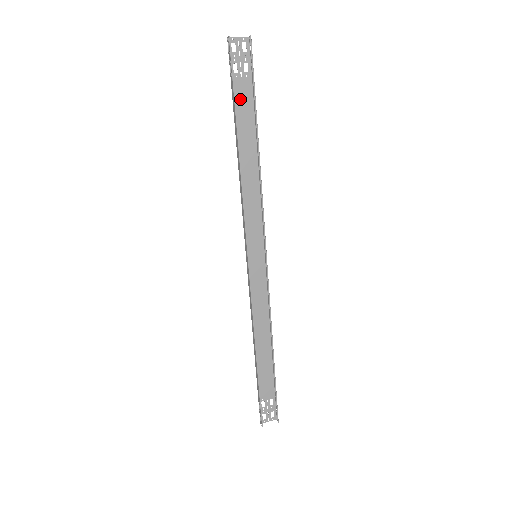
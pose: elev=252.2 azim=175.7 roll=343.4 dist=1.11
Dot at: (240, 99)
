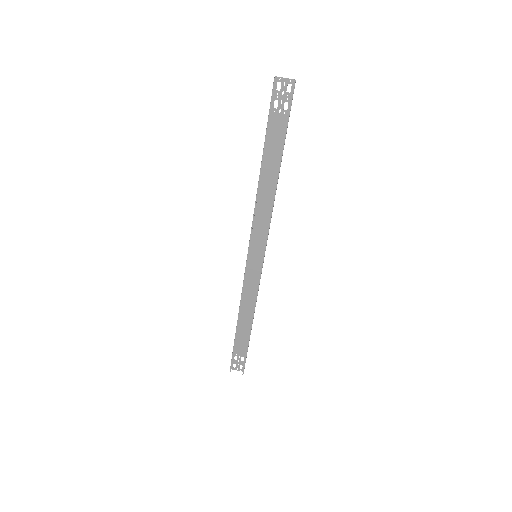
Dot at: (274, 131)
